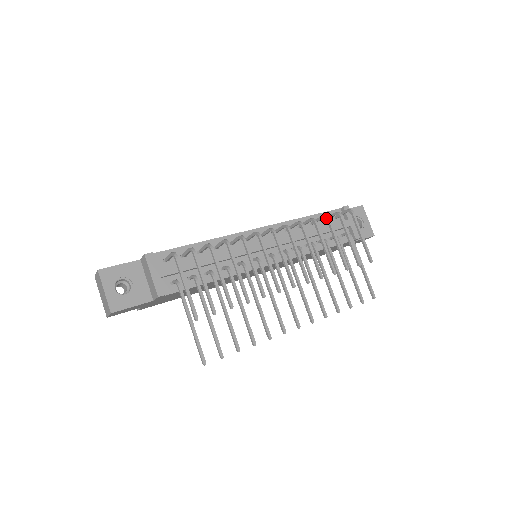
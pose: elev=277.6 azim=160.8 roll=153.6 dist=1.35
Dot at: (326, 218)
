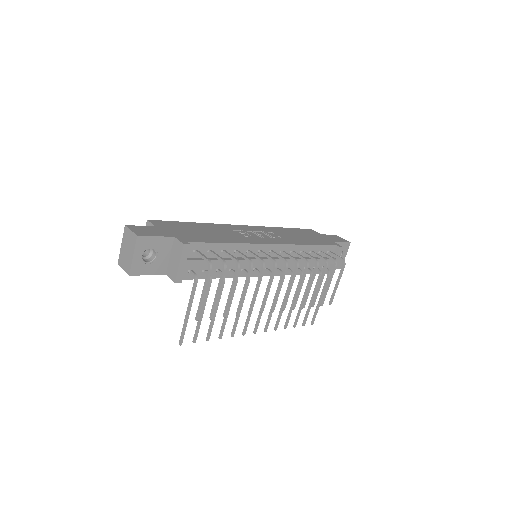
Dot at: (326, 263)
